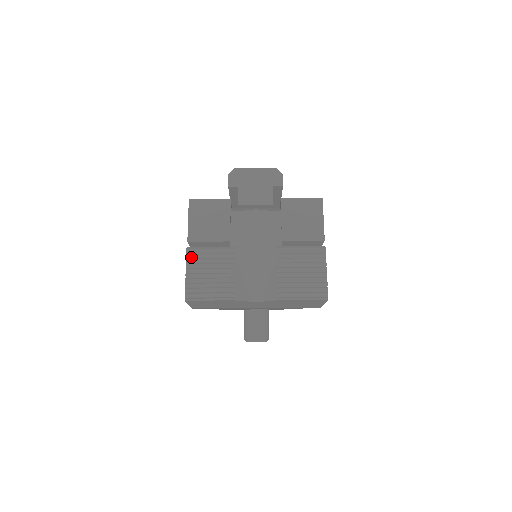
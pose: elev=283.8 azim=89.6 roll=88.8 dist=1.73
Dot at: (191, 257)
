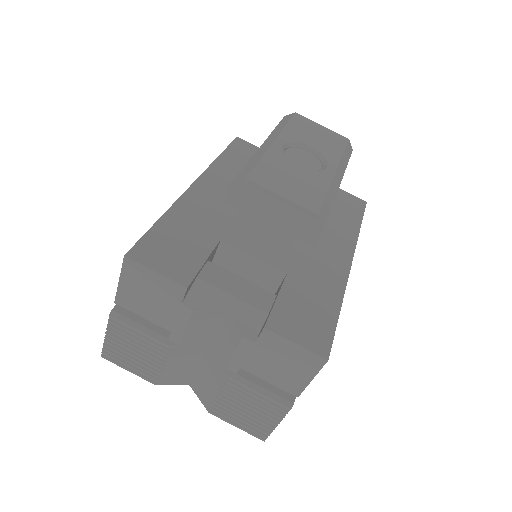
Dot at: (114, 324)
